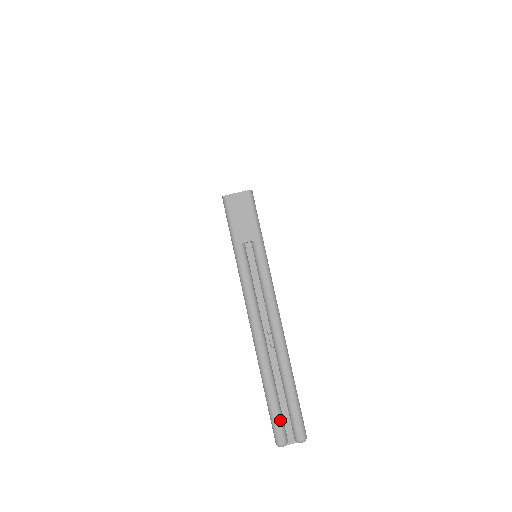
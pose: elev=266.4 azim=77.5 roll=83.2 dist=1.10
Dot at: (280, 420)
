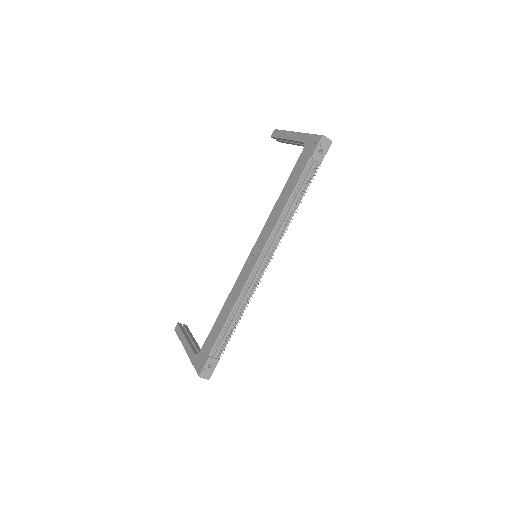
Dot at: occluded
